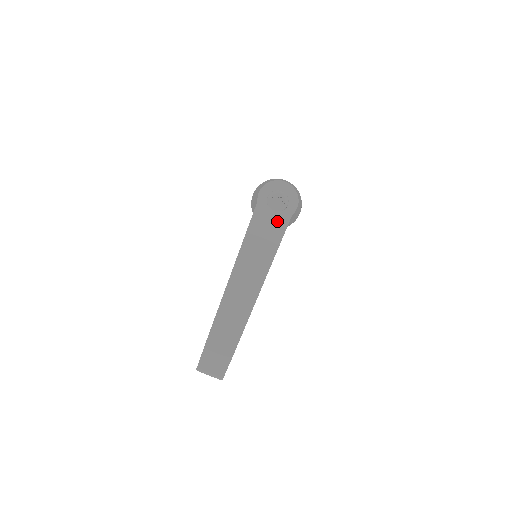
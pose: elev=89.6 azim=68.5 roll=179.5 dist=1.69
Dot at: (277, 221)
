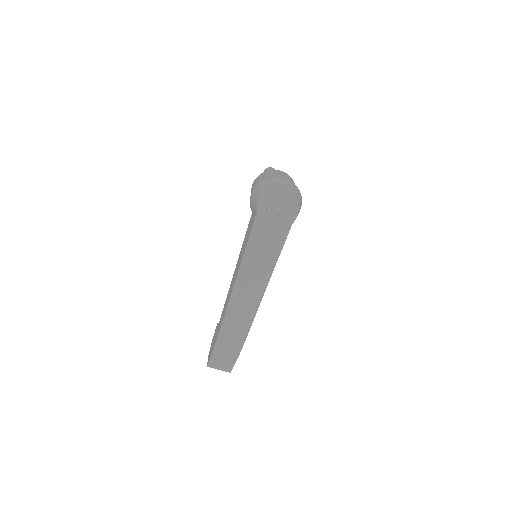
Dot at: (277, 231)
